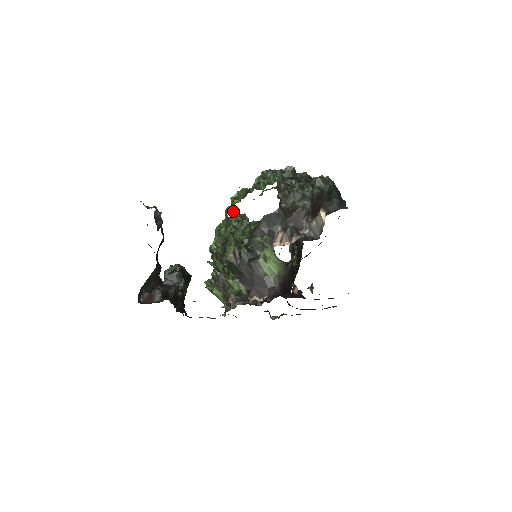
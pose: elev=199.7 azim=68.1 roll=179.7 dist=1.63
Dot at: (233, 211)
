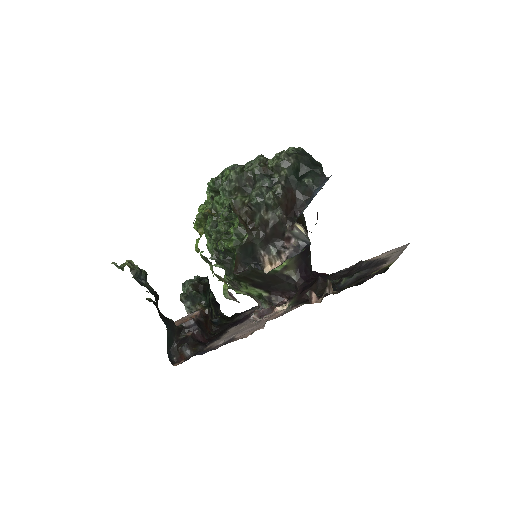
Dot at: occluded
